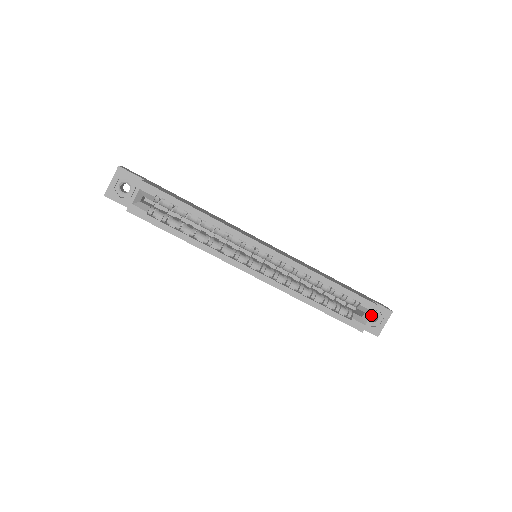
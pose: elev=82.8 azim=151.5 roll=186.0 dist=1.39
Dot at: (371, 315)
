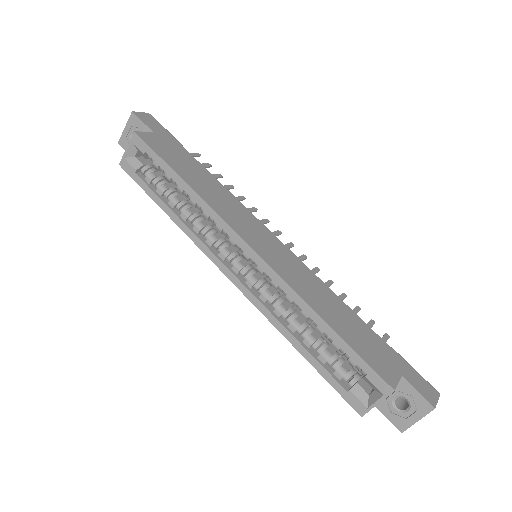
Dot at: (379, 398)
